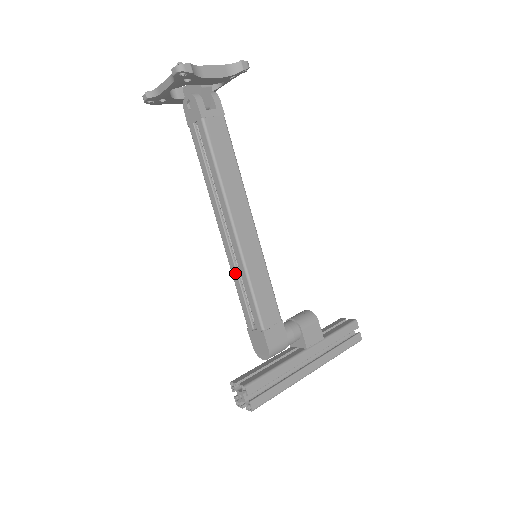
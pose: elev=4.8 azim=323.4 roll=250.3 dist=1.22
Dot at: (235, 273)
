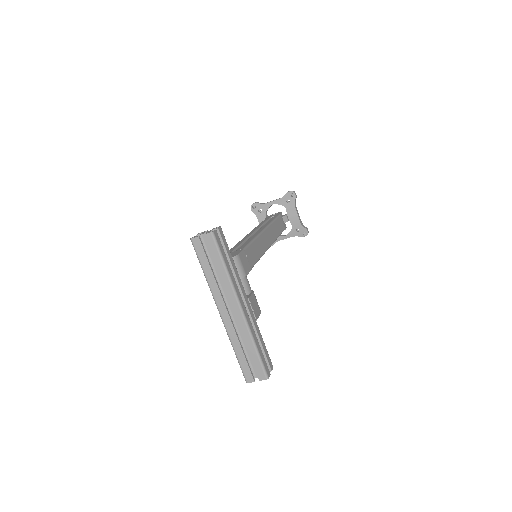
Dot at: (243, 240)
